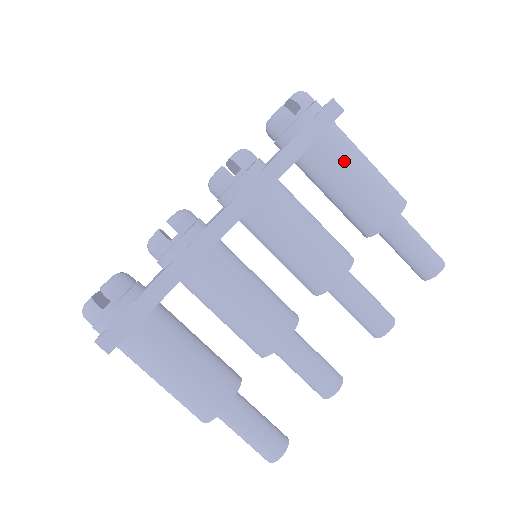
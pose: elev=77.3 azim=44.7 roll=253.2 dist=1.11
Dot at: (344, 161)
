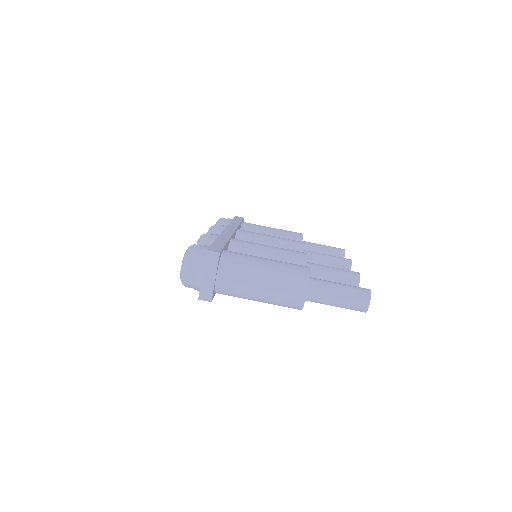
Dot at: (260, 226)
